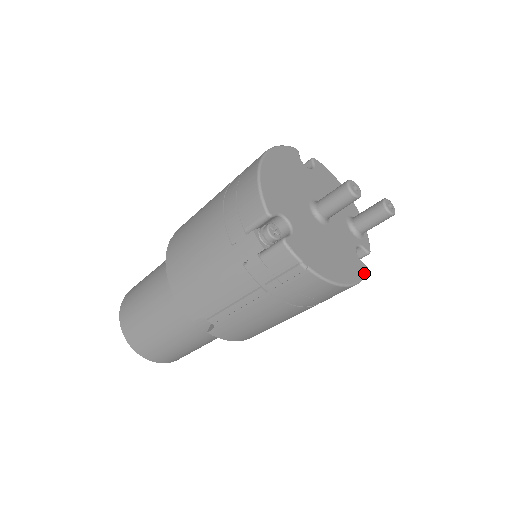
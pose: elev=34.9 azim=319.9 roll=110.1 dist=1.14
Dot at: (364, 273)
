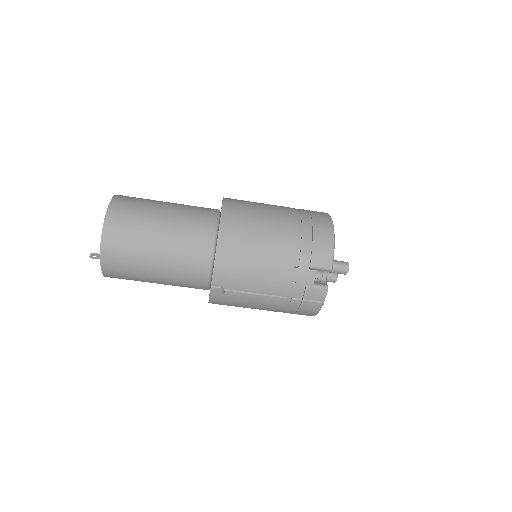
Dot at: occluded
